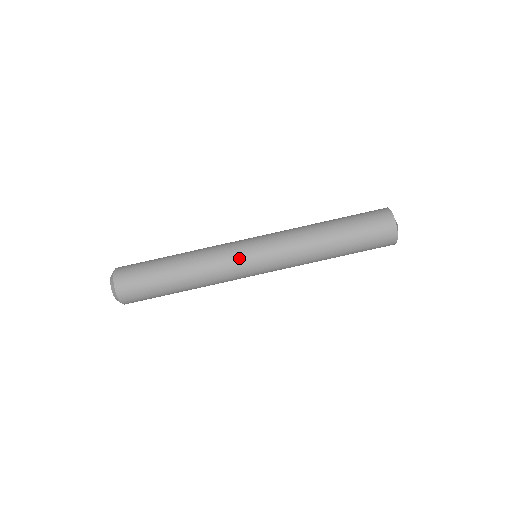
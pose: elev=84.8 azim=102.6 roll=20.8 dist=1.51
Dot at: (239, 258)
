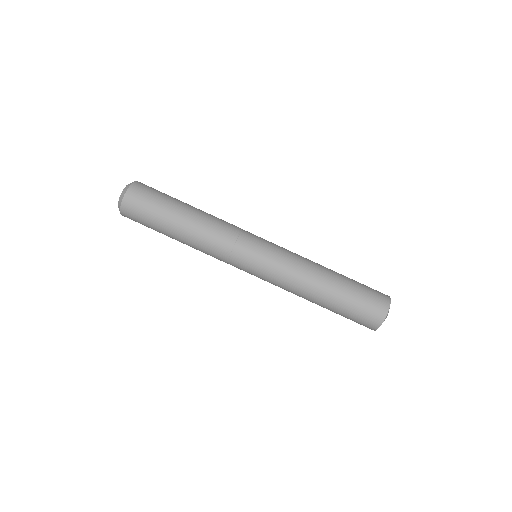
Dot at: (241, 247)
